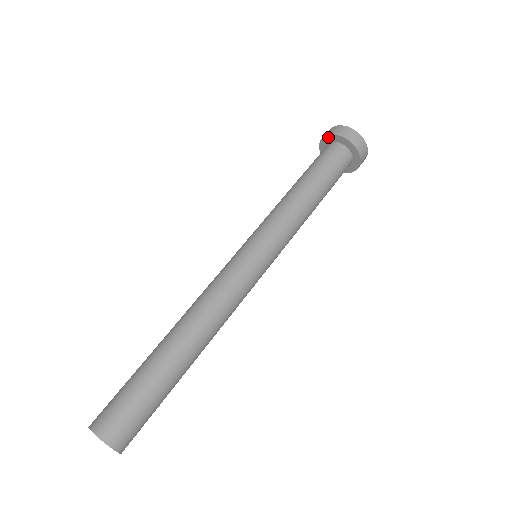
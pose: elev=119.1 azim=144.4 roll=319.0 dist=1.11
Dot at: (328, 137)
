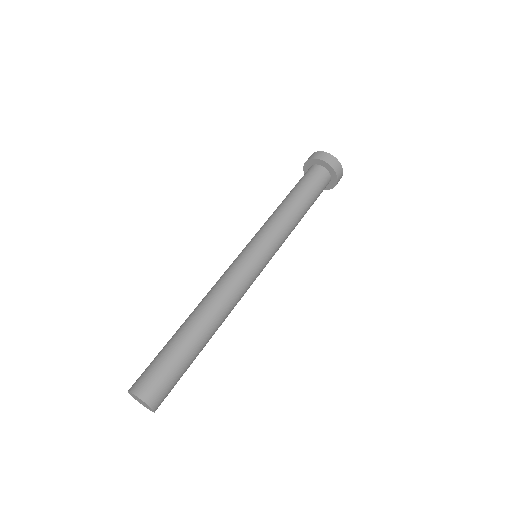
Dot at: (315, 160)
